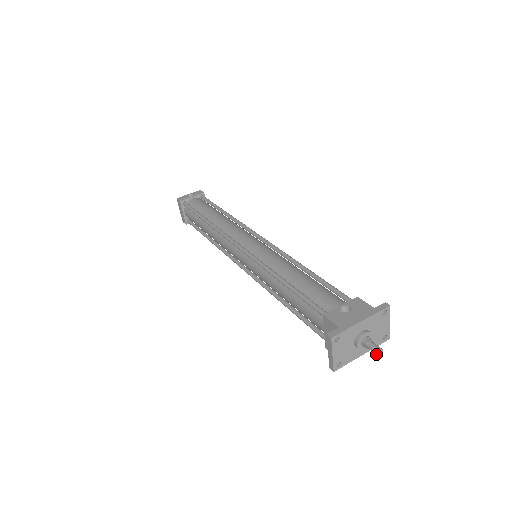
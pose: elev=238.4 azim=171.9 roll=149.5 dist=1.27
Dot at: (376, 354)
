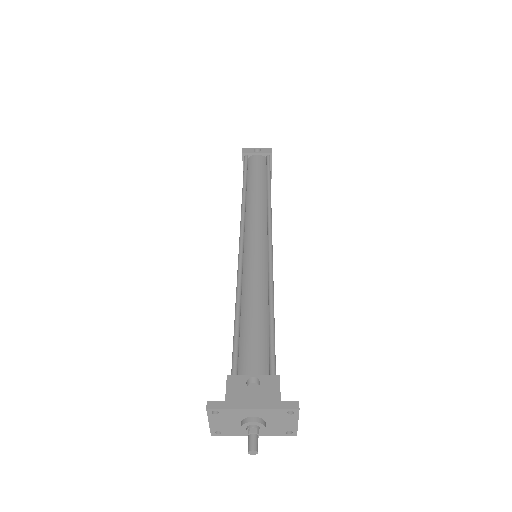
Dot at: (248, 451)
